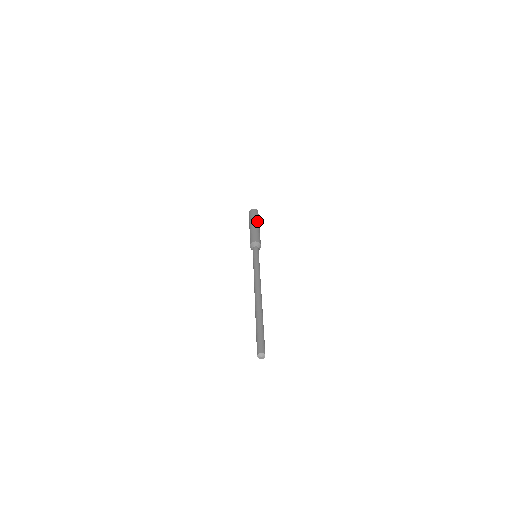
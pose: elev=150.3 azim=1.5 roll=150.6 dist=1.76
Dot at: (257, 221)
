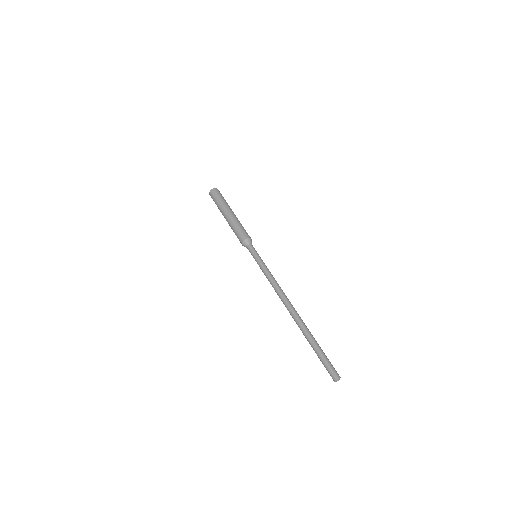
Dot at: occluded
